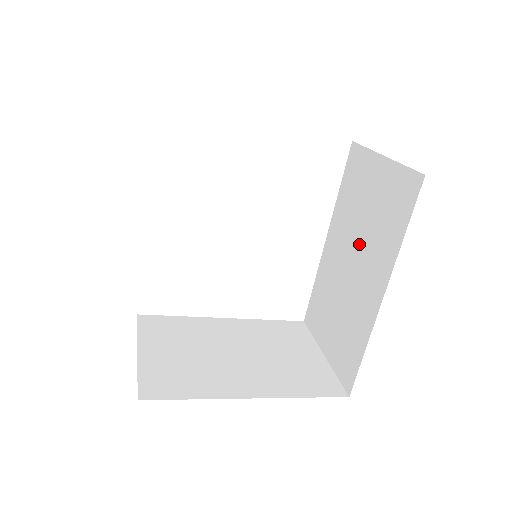
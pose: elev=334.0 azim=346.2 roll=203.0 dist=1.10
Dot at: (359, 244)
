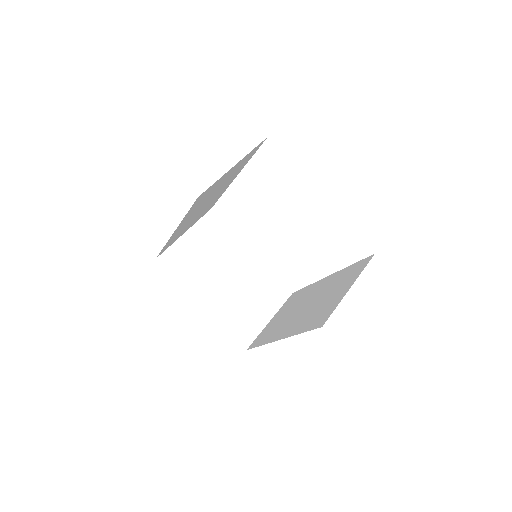
Dot at: (312, 305)
